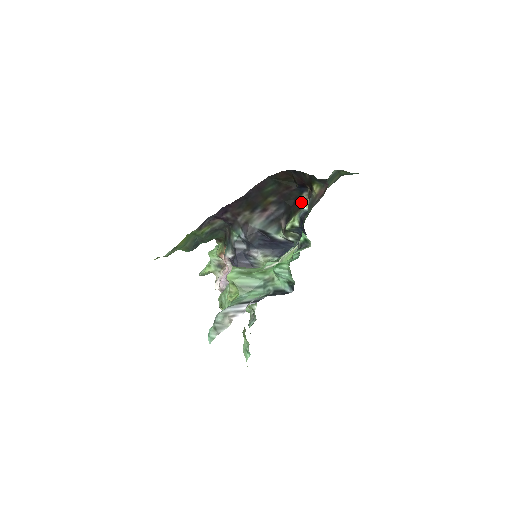
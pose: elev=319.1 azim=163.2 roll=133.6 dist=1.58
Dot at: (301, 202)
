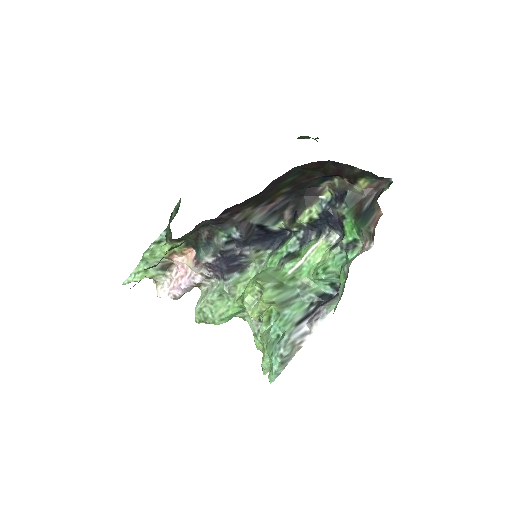
Dot at: (317, 190)
